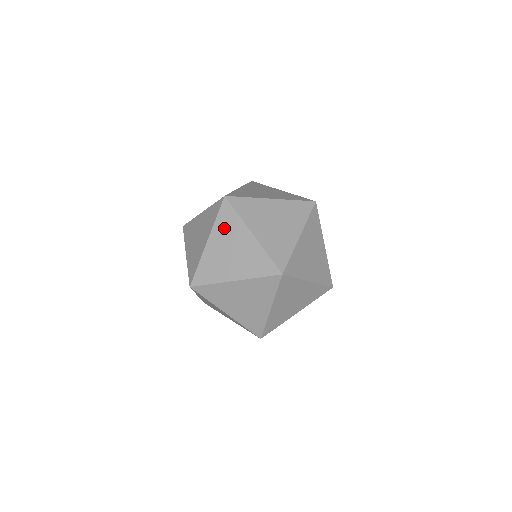
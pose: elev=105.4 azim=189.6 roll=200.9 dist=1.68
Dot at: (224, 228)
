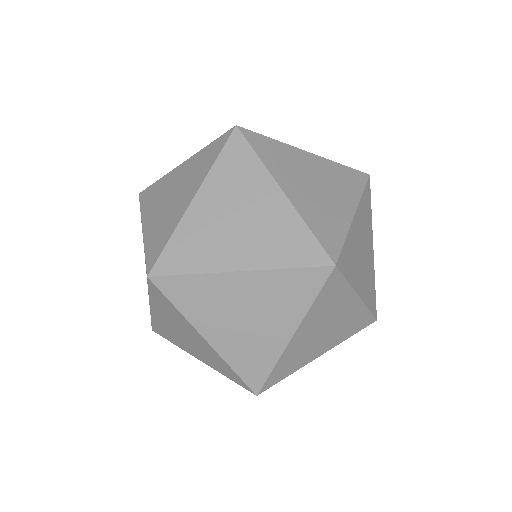
Dot at: (200, 306)
